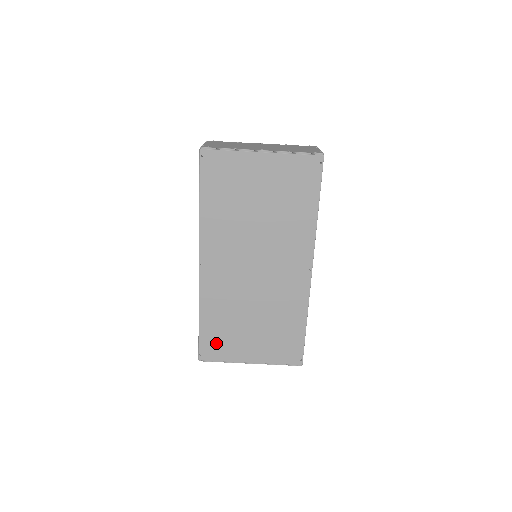
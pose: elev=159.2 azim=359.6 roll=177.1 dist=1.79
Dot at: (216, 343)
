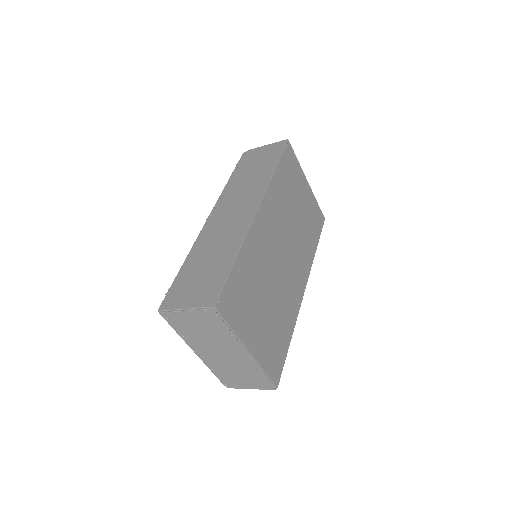
Dot at: (236, 299)
